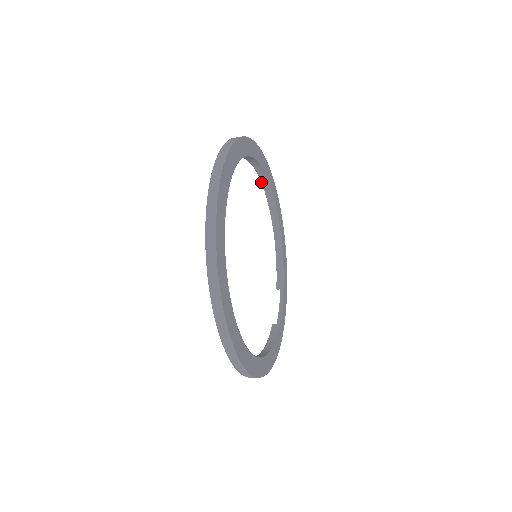
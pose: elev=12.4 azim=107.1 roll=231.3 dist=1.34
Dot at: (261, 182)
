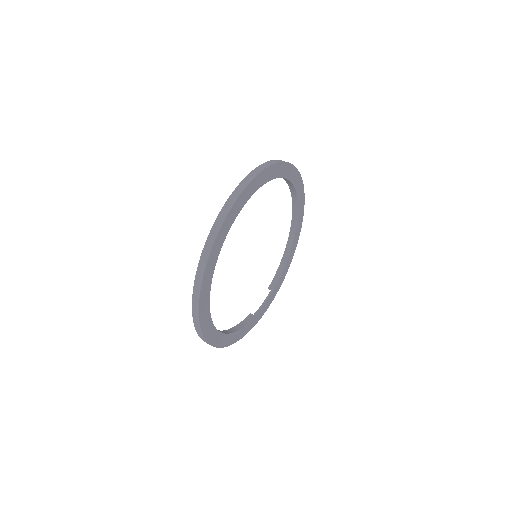
Dot at: (292, 200)
